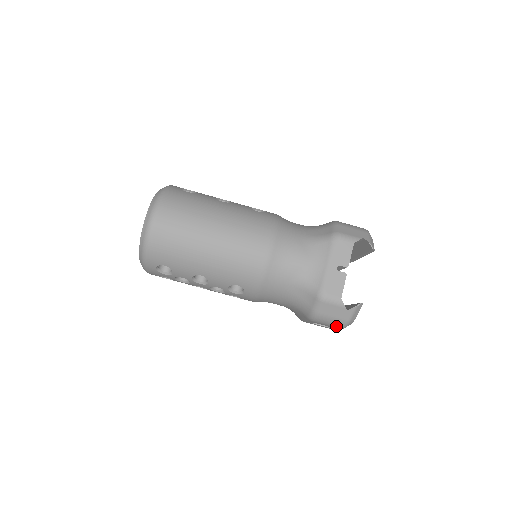
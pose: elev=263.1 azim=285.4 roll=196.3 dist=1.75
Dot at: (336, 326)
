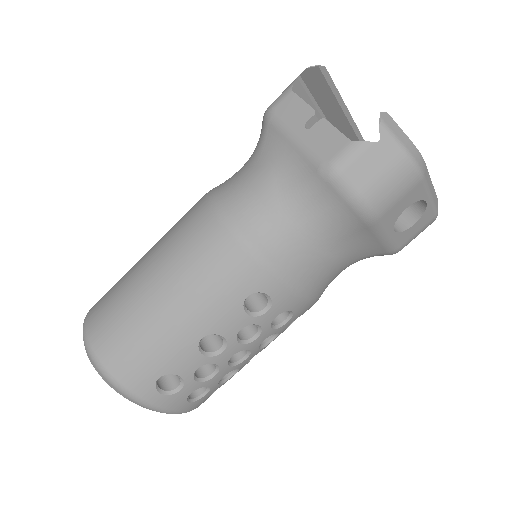
Dot at: (408, 183)
